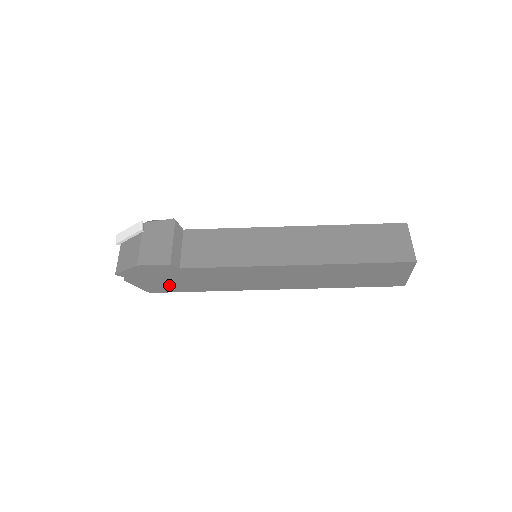
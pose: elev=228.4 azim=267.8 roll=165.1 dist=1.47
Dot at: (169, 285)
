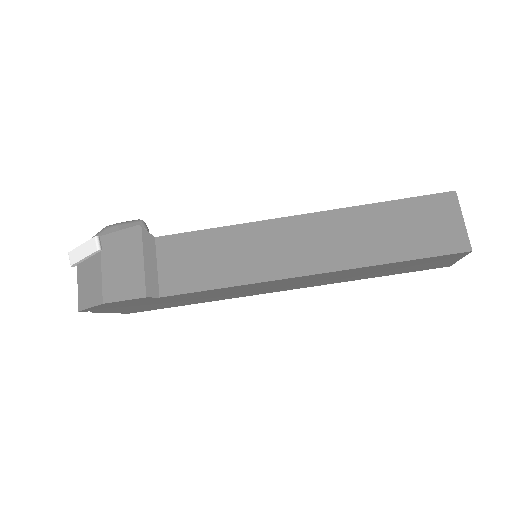
Dot at: (151, 307)
